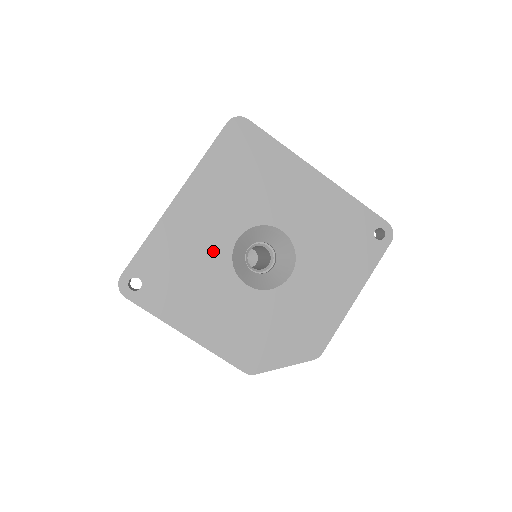
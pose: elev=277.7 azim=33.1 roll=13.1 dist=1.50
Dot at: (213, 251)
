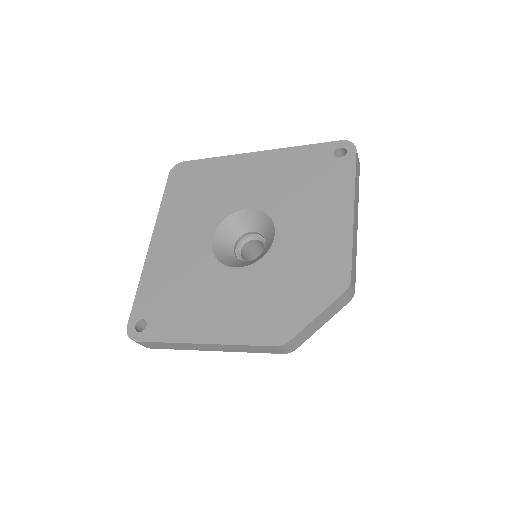
Dot at: (196, 260)
